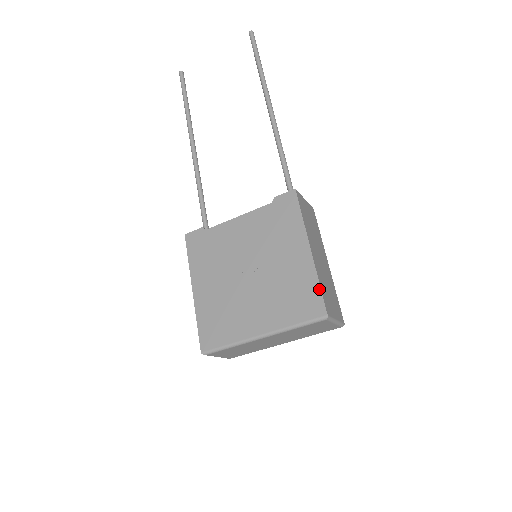
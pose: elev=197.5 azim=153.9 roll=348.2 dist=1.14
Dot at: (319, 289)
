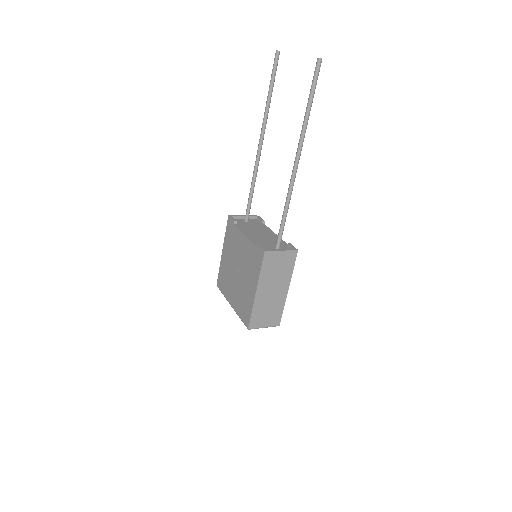
Dot at: (250, 315)
